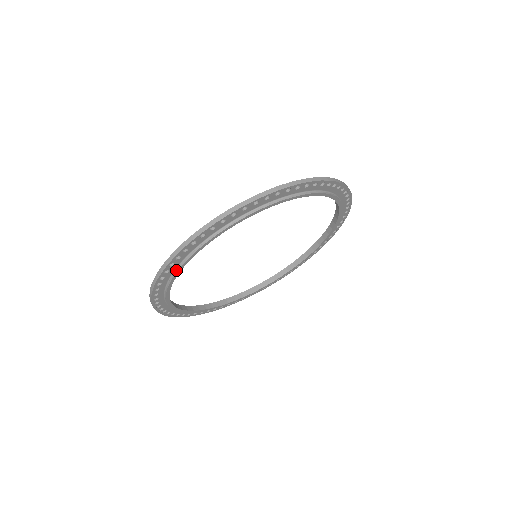
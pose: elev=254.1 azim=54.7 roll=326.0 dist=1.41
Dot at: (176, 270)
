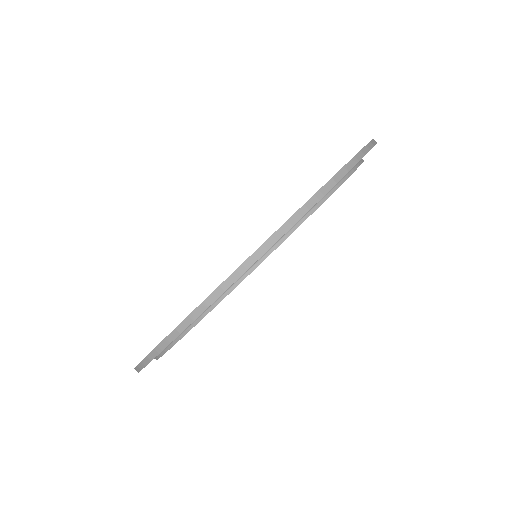
Dot at: (208, 309)
